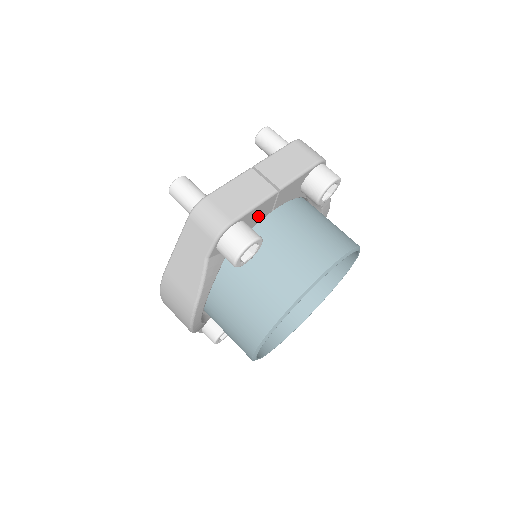
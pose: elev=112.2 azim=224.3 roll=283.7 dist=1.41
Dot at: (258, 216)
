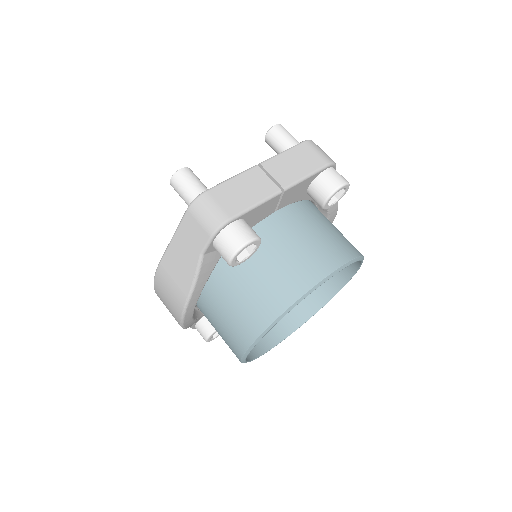
Dot at: (259, 215)
